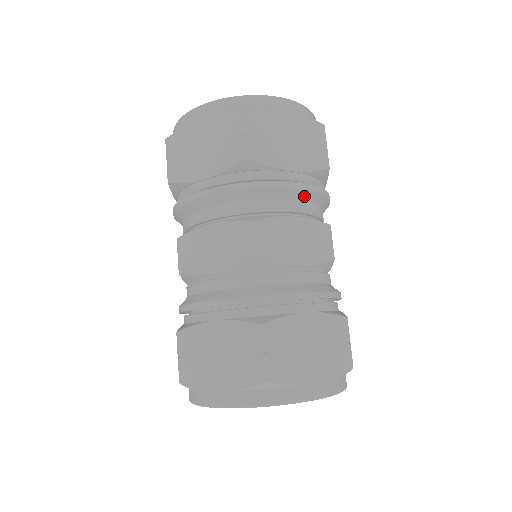
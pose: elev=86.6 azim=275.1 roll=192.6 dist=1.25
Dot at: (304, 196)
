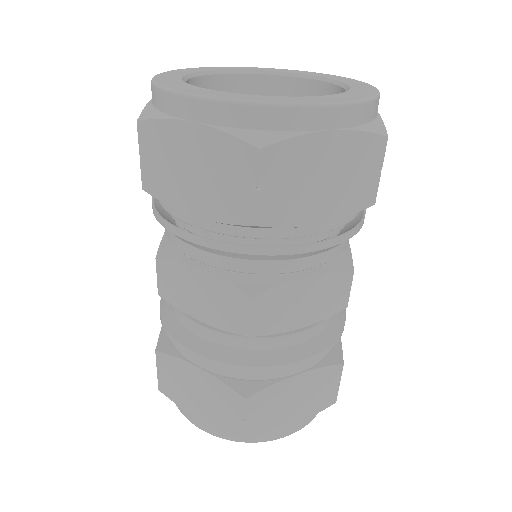
Dot at: (328, 249)
